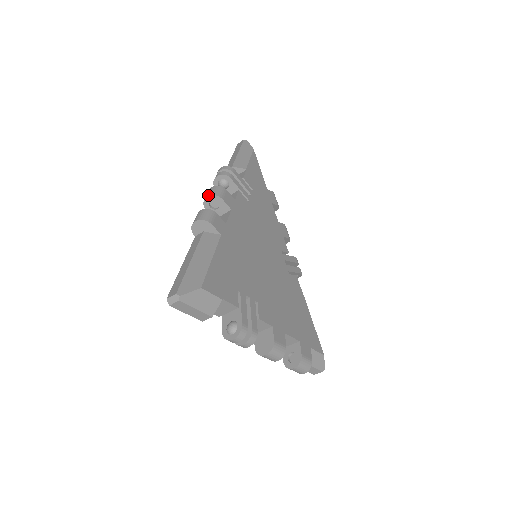
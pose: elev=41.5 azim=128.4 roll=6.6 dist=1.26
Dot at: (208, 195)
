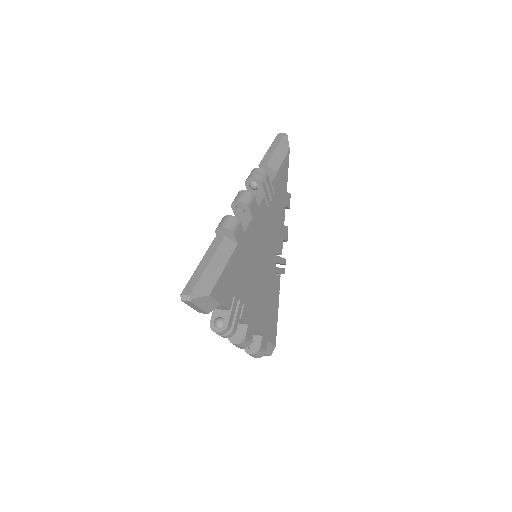
Dot at: (239, 199)
